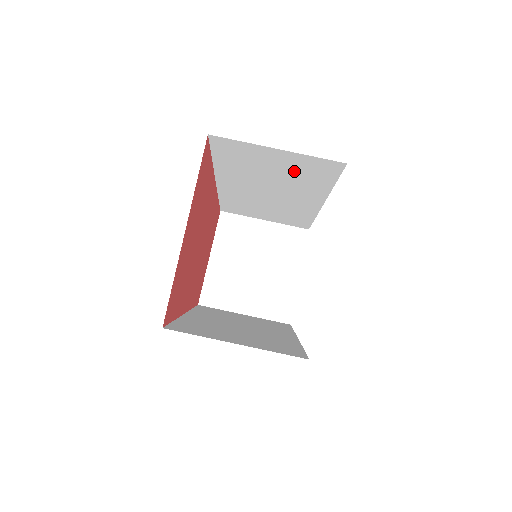
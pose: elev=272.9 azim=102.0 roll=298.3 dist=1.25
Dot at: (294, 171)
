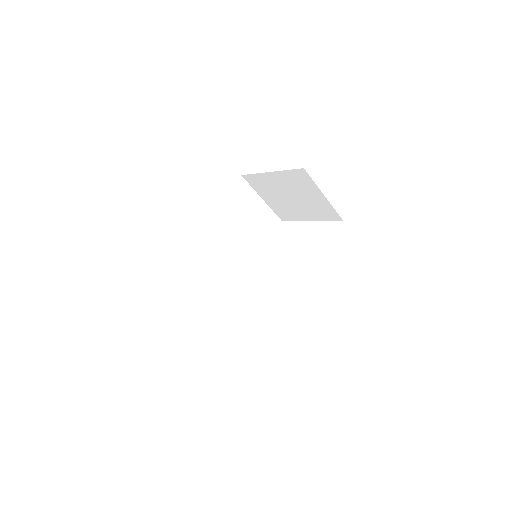
Dot at: occluded
